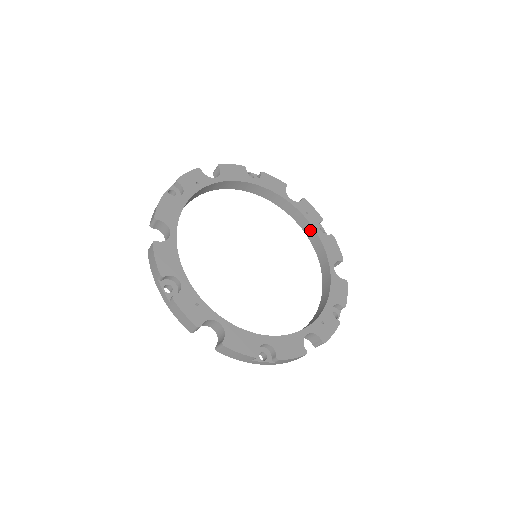
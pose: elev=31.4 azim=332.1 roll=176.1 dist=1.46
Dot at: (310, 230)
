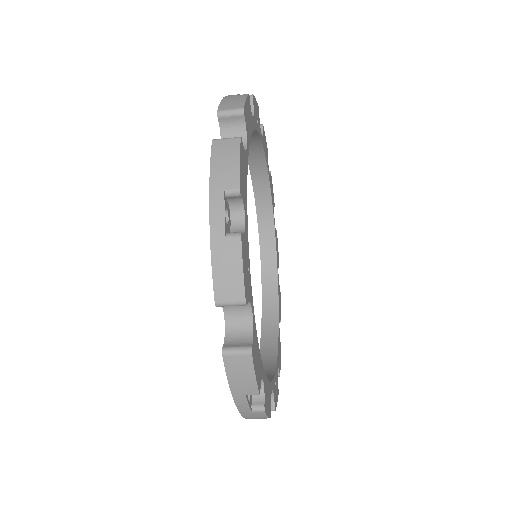
Dot at: (271, 267)
